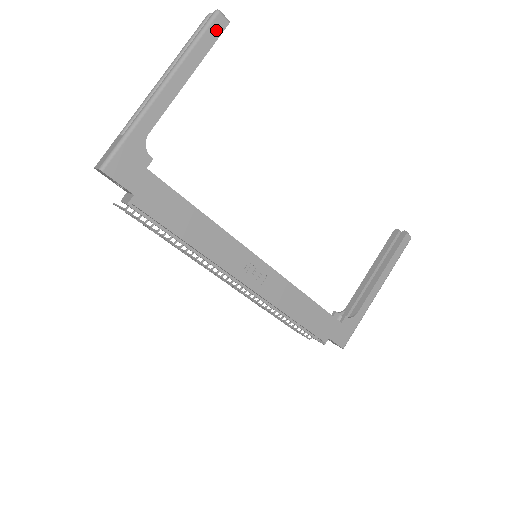
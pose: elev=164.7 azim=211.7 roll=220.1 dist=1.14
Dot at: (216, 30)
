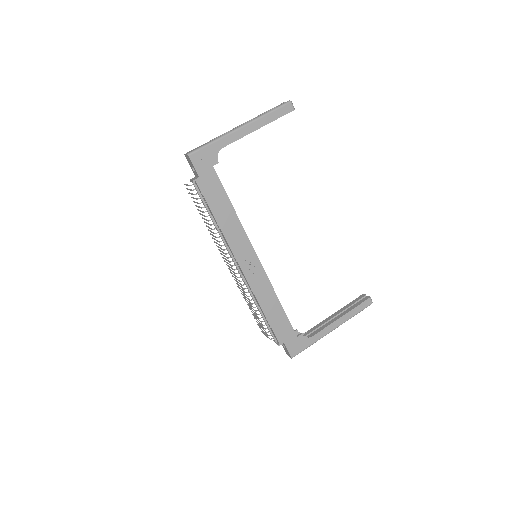
Dot at: (285, 110)
